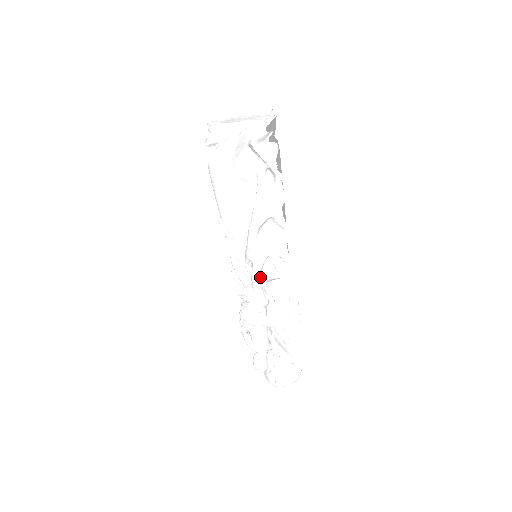
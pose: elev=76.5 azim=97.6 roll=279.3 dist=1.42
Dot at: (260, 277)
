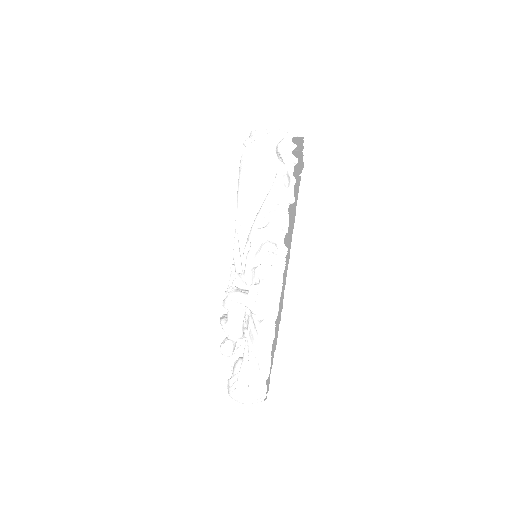
Dot at: (253, 264)
